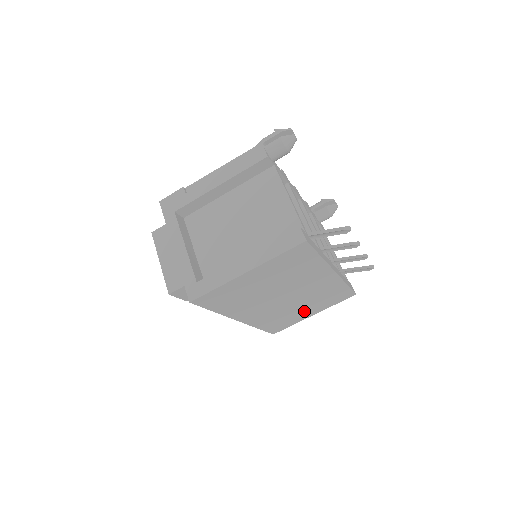
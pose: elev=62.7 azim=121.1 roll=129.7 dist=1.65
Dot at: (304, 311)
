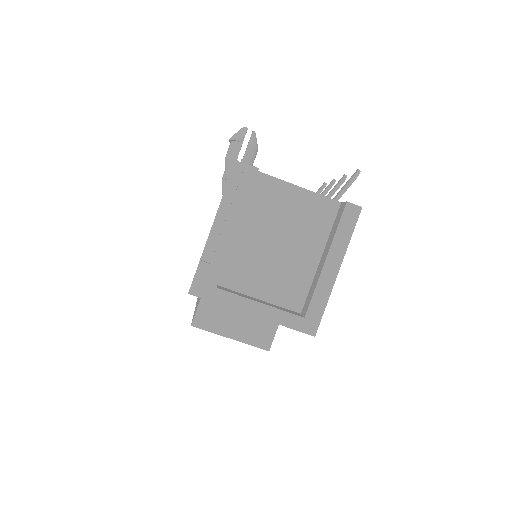
Dot at: occluded
